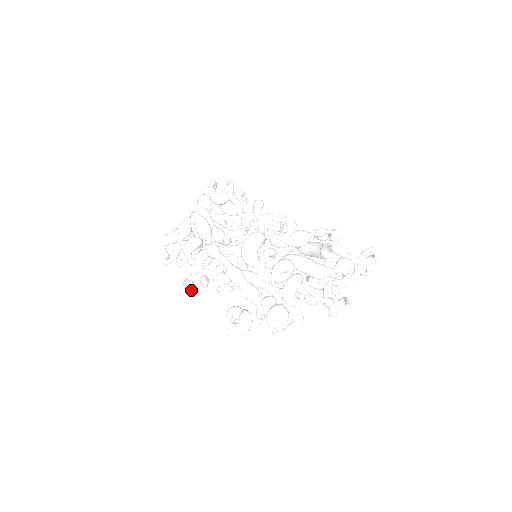
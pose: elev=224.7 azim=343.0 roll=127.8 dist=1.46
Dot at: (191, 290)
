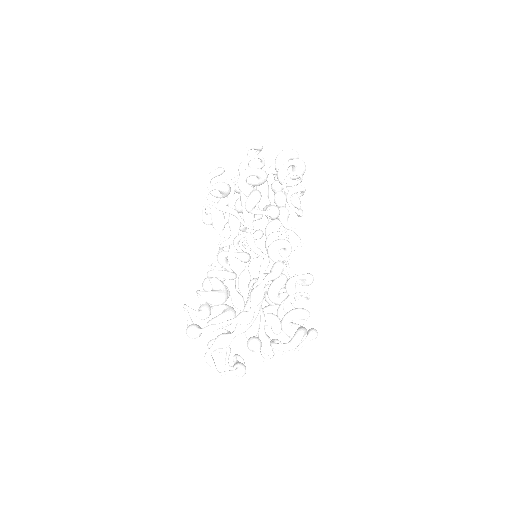
Dot at: occluded
